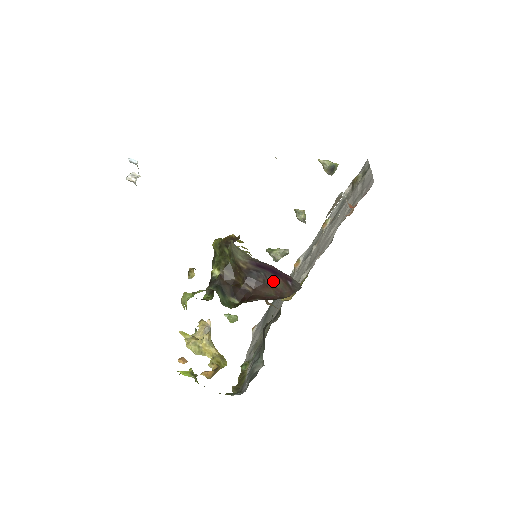
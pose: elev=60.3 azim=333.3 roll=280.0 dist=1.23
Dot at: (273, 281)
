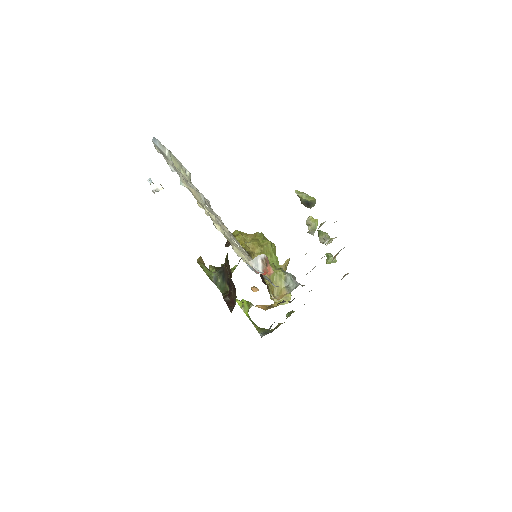
Dot at: occluded
